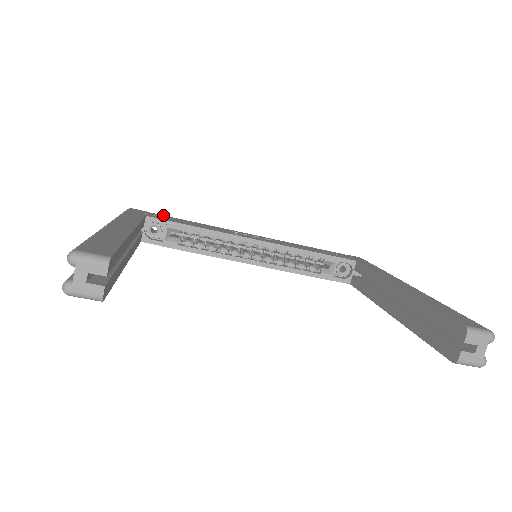
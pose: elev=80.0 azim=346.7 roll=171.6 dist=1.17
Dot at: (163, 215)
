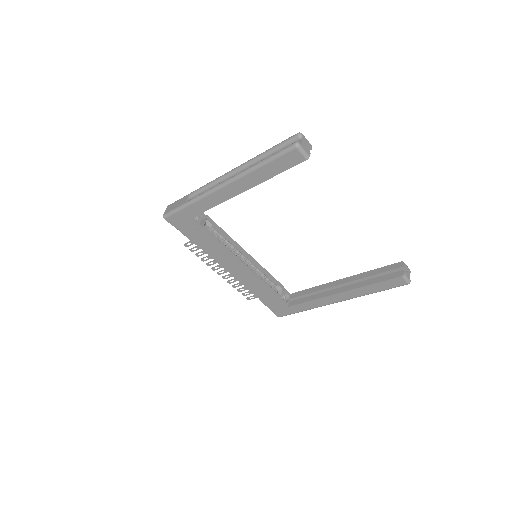
Dot at: occluded
